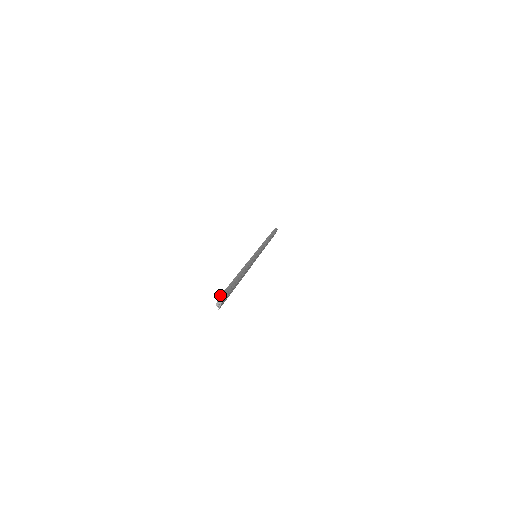
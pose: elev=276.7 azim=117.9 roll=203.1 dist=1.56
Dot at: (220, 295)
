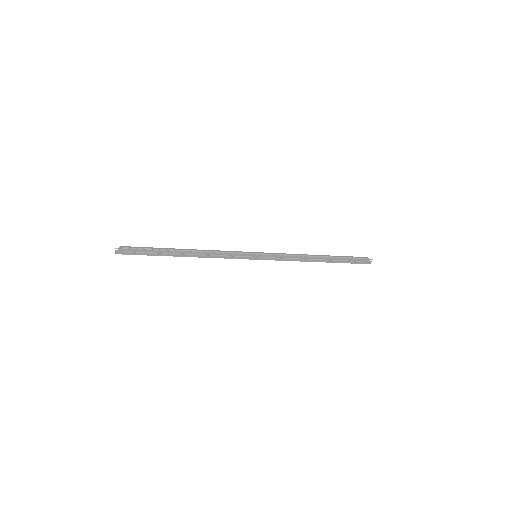
Dot at: (124, 246)
